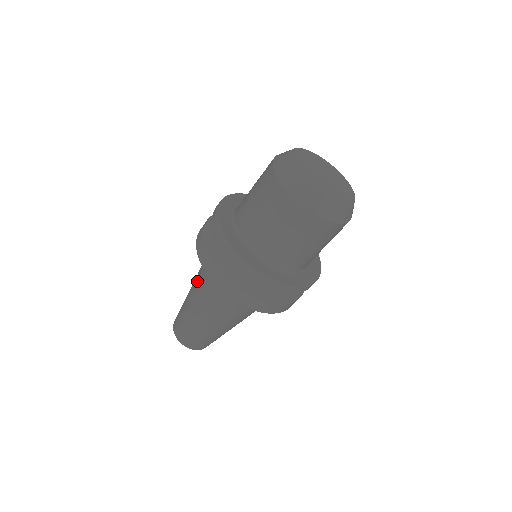
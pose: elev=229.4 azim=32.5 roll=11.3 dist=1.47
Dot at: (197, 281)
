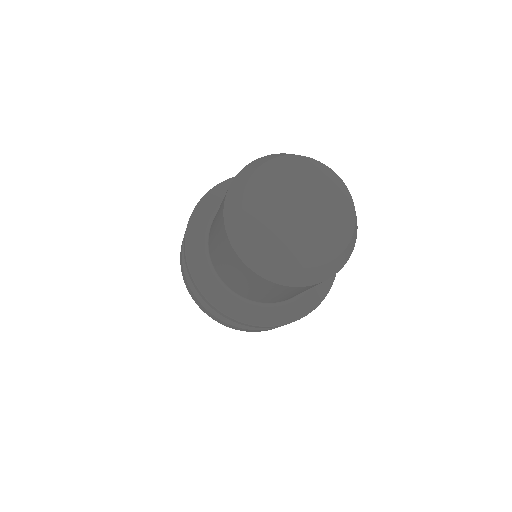
Dot at: occluded
